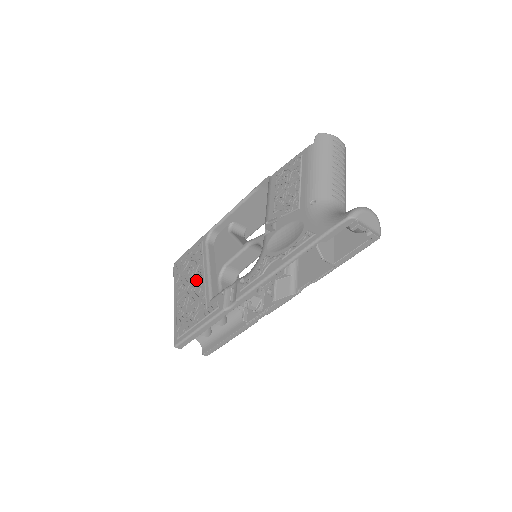
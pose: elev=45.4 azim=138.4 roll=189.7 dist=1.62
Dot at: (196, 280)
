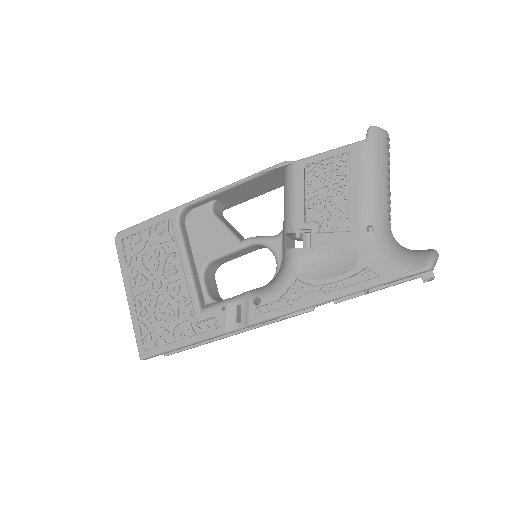
Dot at: (167, 275)
